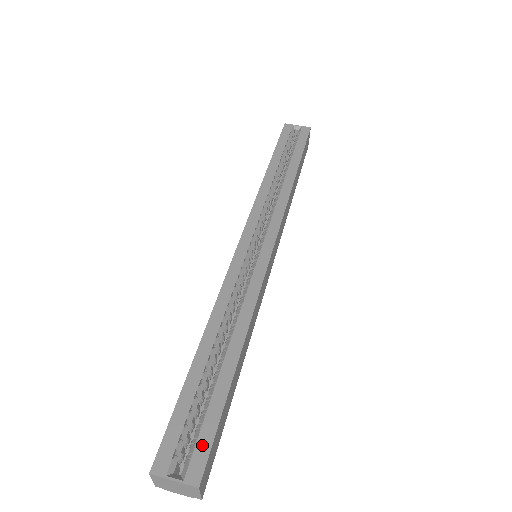
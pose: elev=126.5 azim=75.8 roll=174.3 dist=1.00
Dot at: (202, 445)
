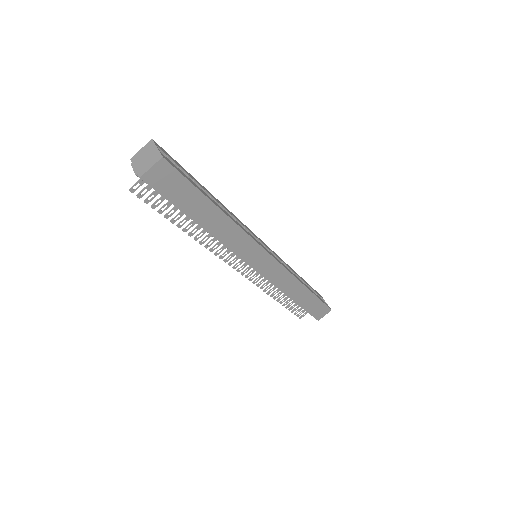
Dot at: (178, 169)
